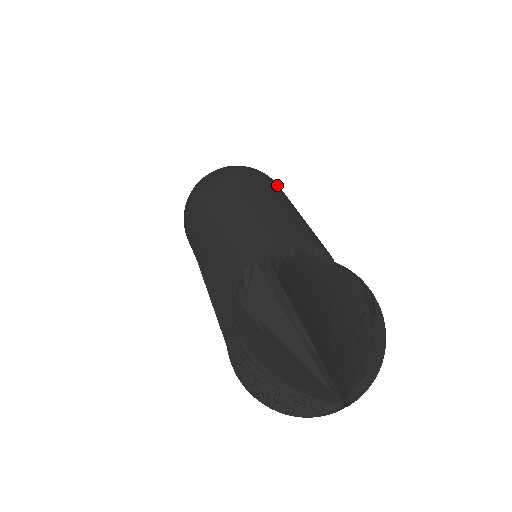
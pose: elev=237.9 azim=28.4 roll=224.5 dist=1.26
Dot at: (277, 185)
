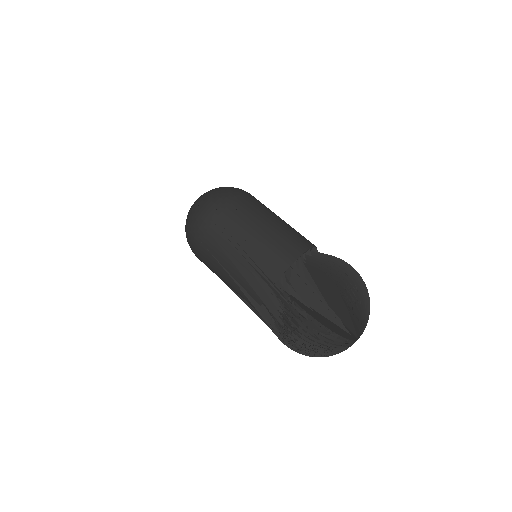
Dot at: occluded
